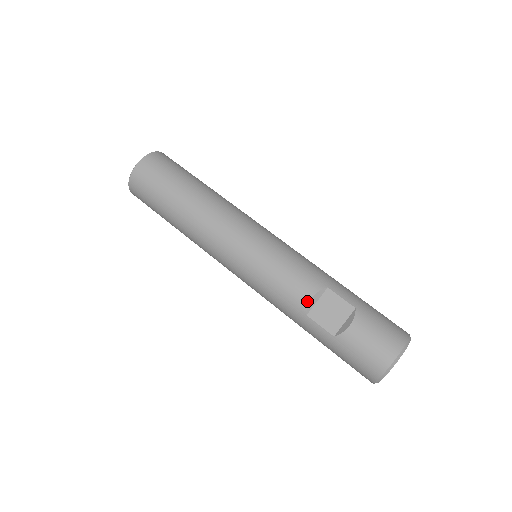
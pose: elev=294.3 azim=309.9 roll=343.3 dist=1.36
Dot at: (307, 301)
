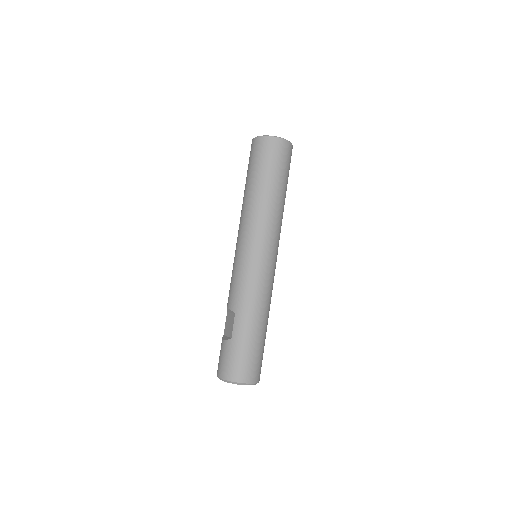
Dot at: (227, 307)
